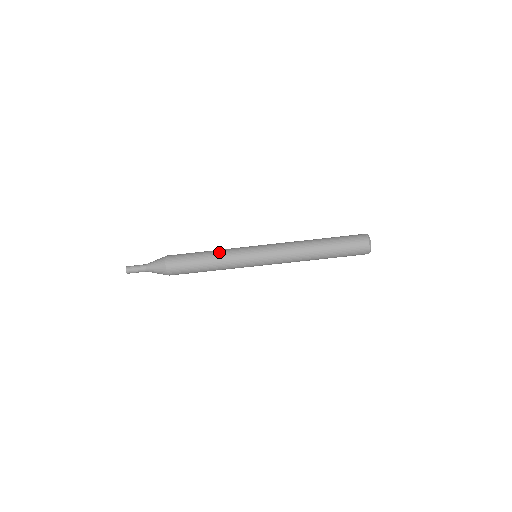
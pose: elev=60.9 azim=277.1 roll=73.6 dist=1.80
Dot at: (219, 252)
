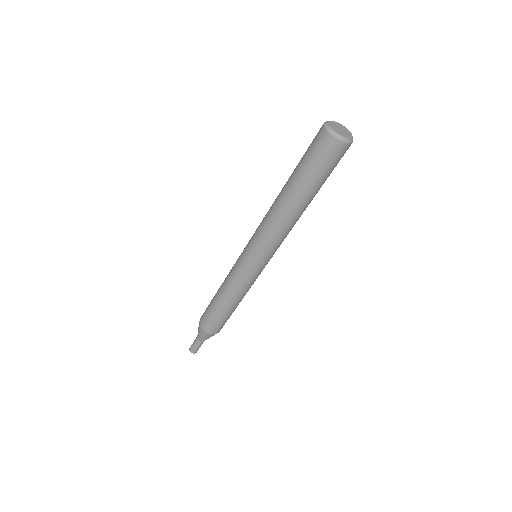
Dot at: (227, 290)
